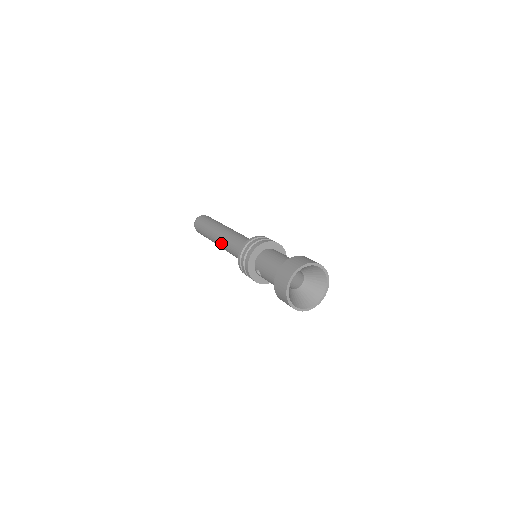
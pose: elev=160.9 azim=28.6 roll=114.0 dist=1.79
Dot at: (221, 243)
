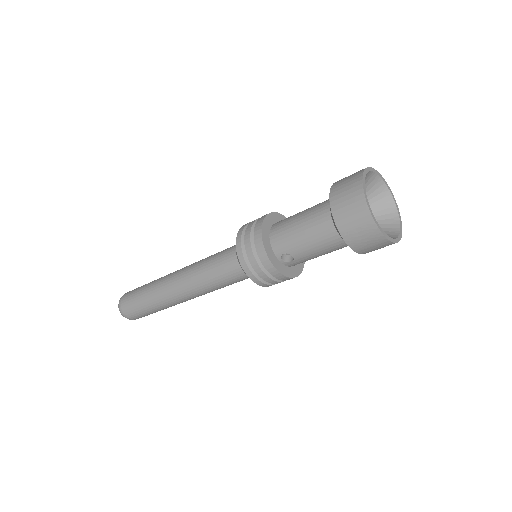
Dot at: (187, 288)
